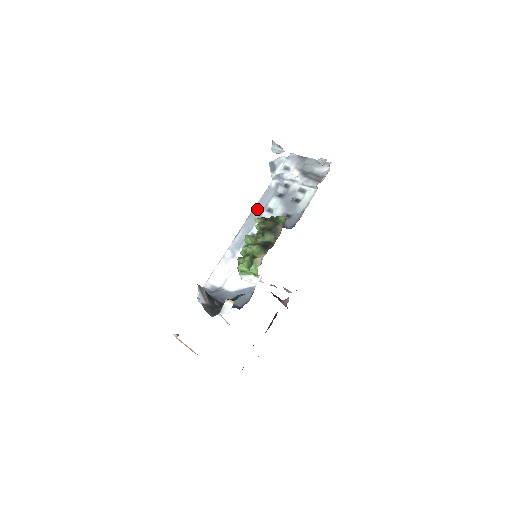
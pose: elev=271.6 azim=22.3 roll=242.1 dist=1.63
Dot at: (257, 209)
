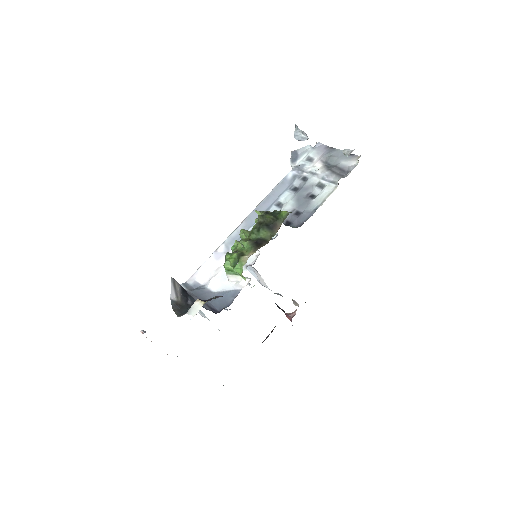
Dot at: (265, 202)
